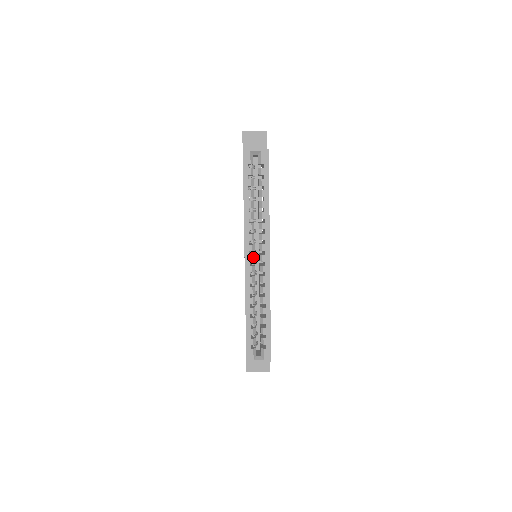
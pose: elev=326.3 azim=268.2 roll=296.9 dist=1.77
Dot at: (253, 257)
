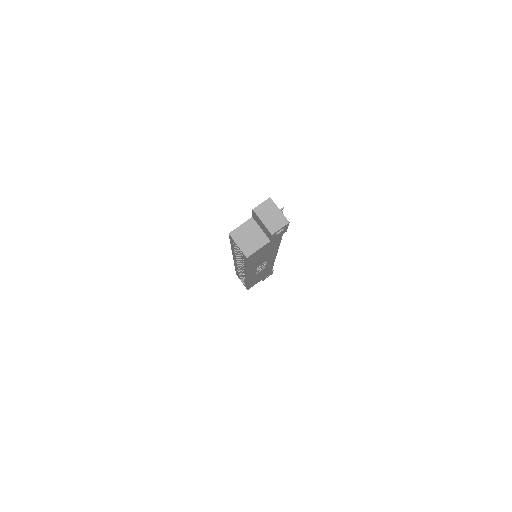
Dot at: (239, 264)
